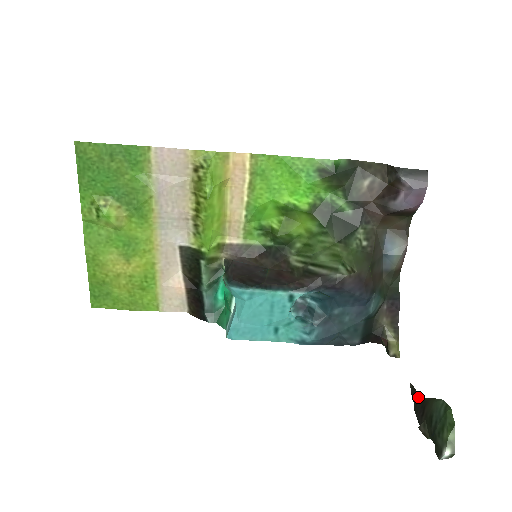
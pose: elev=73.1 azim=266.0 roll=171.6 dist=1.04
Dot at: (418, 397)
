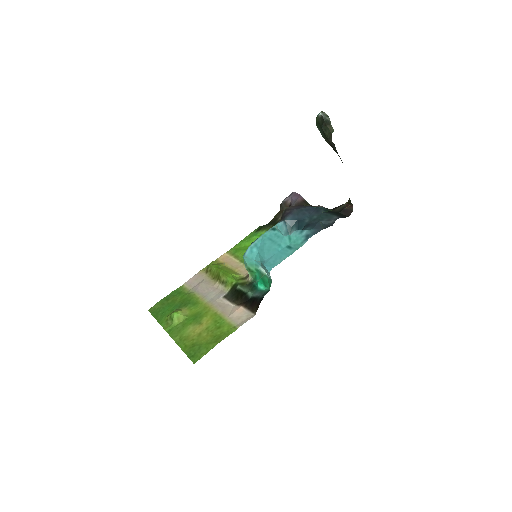
Dot at: (340, 158)
